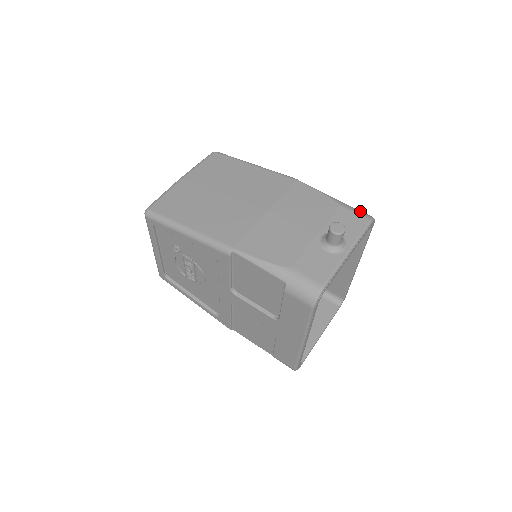
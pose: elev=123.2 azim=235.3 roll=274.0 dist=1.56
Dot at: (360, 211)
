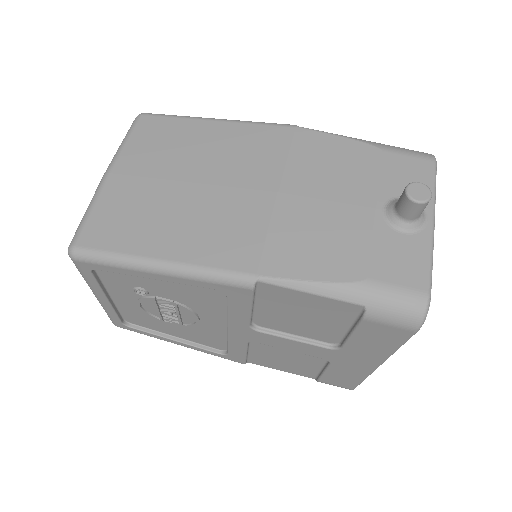
Dot at: (411, 150)
